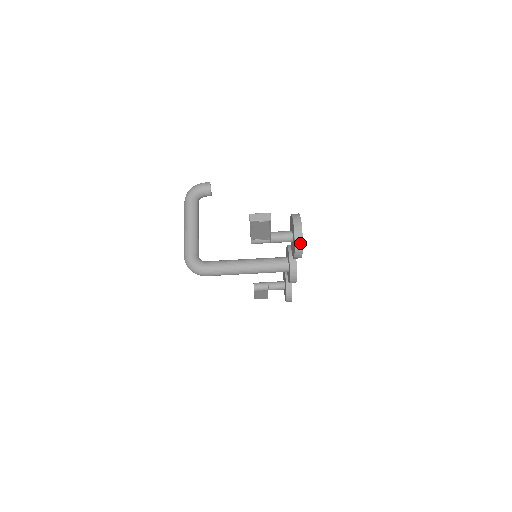
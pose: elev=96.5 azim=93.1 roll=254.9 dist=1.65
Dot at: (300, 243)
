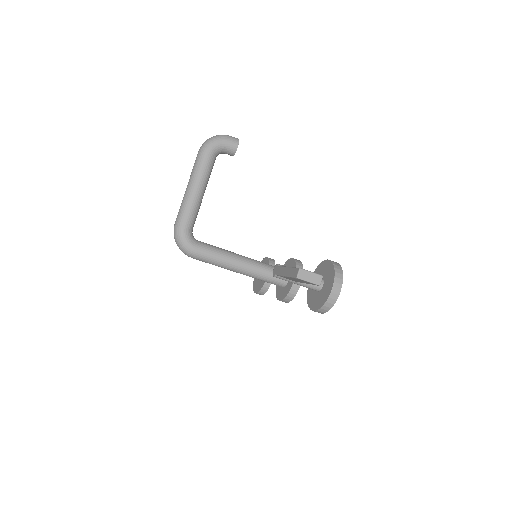
Dot at: (330, 306)
